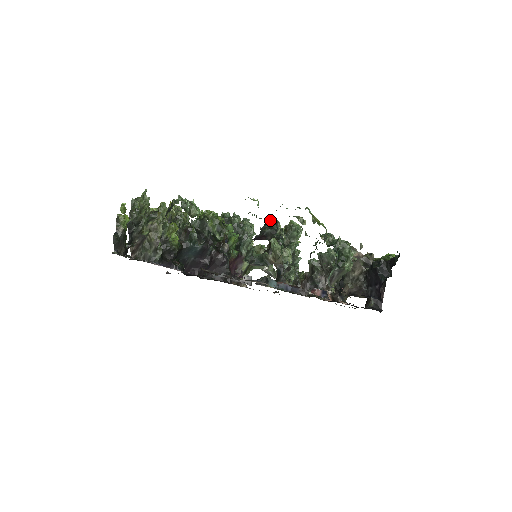
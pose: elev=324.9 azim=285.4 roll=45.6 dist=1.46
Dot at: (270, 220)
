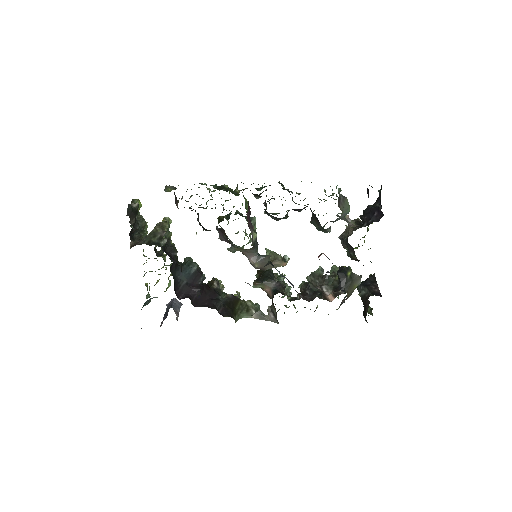
Dot at: (273, 198)
